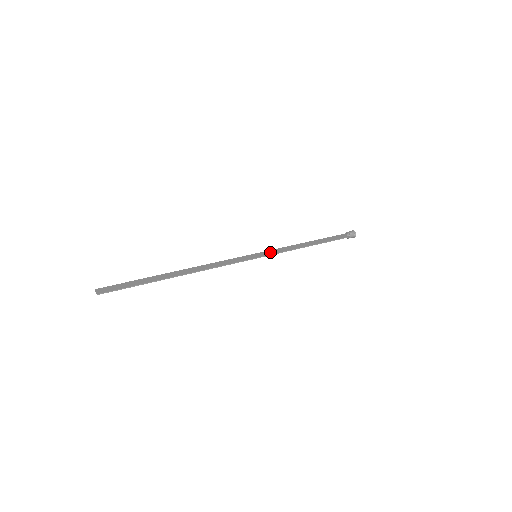
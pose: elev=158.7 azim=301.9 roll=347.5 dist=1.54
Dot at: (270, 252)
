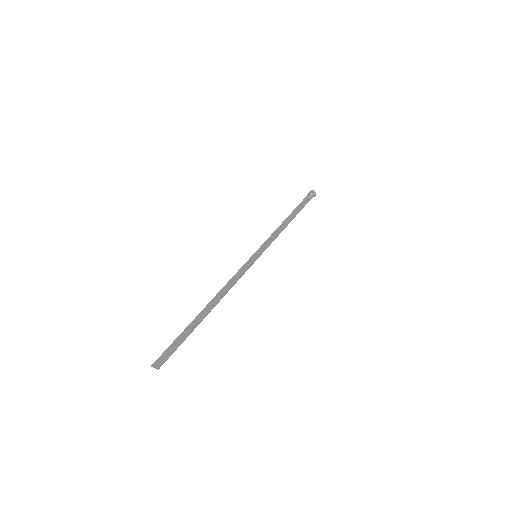
Dot at: (264, 246)
